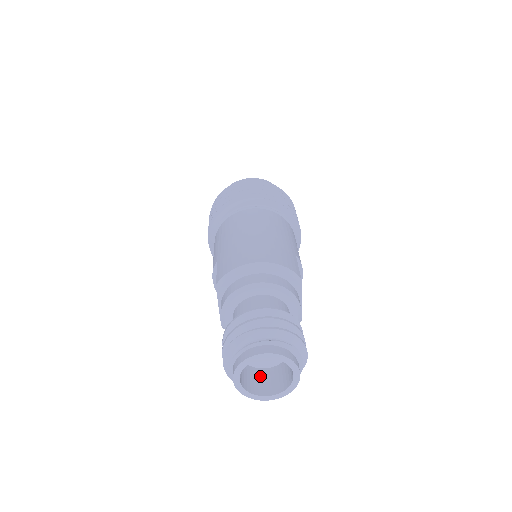
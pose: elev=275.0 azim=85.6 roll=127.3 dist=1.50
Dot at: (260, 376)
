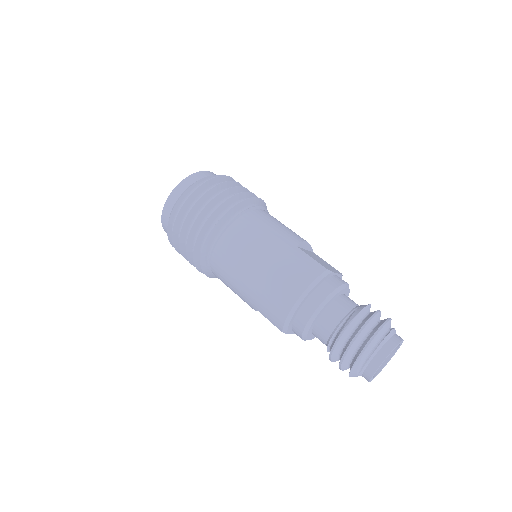
Dot at: occluded
